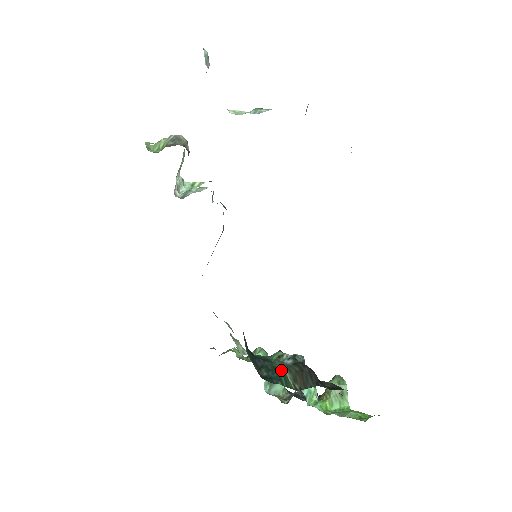
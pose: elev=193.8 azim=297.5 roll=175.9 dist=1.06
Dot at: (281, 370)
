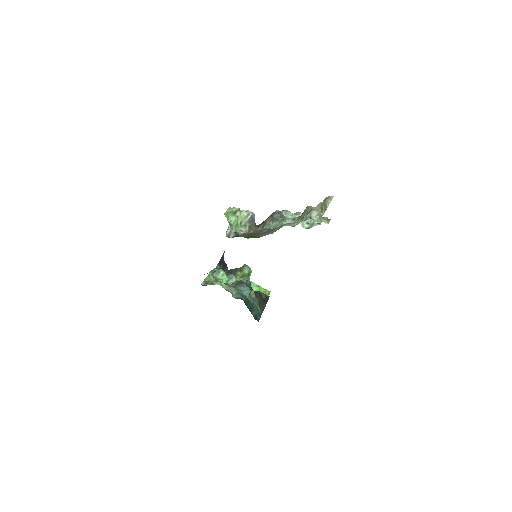
Dot at: (255, 306)
